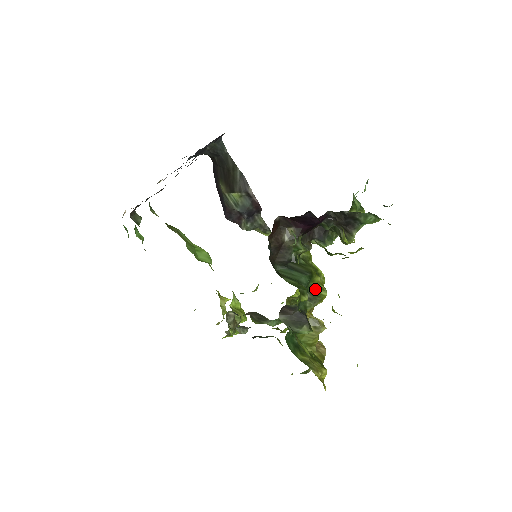
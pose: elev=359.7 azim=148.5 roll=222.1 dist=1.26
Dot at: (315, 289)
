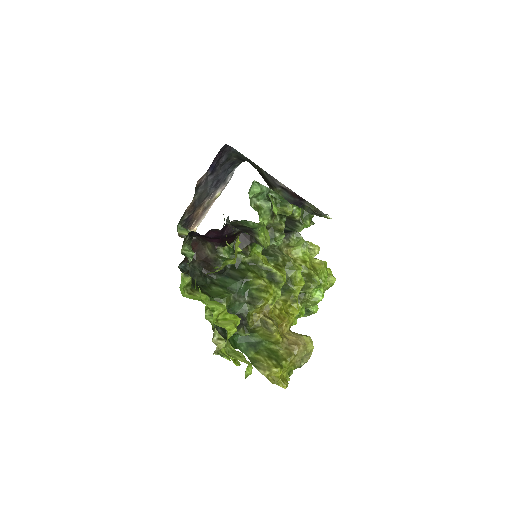
Dot at: (255, 292)
